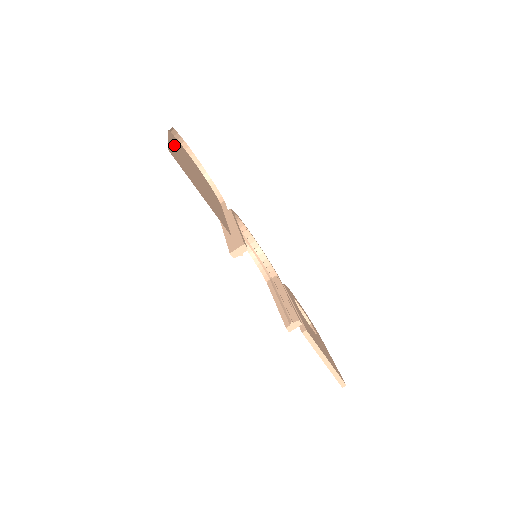
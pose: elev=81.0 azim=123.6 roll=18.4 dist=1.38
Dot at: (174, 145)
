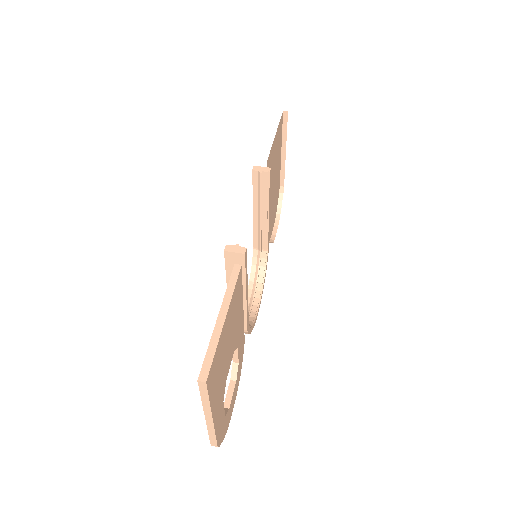
Dot at: occluded
